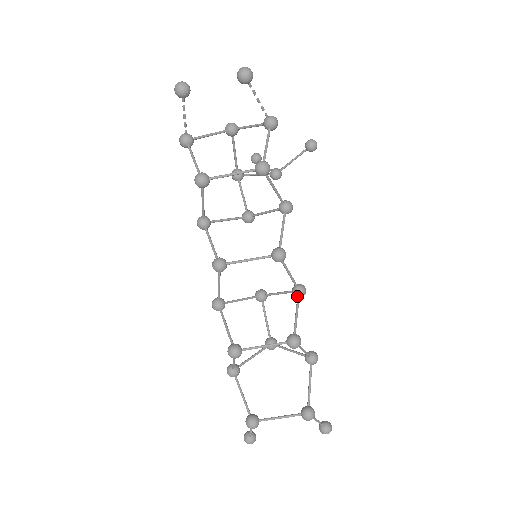
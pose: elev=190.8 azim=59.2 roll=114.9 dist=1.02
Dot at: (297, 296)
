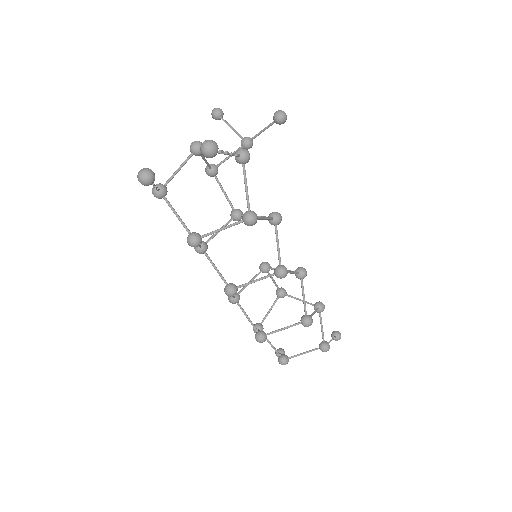
Dot at: (300, 279)
